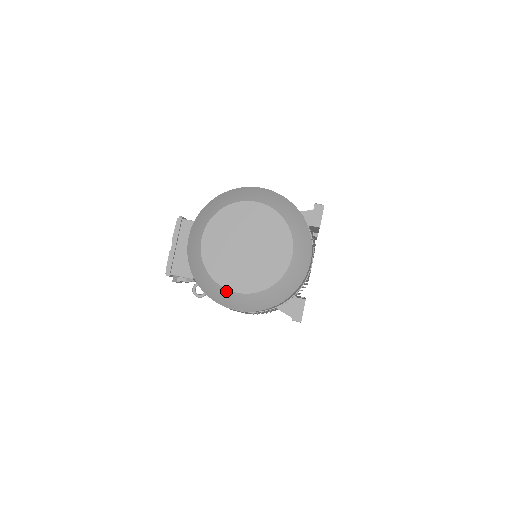
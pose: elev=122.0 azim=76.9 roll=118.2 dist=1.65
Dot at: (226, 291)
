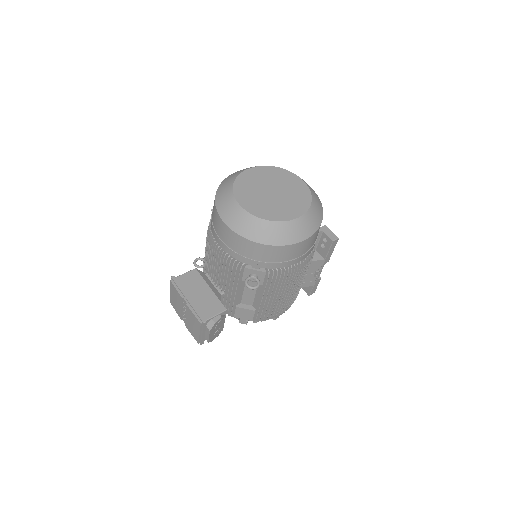
Dot at: (290, 223)
